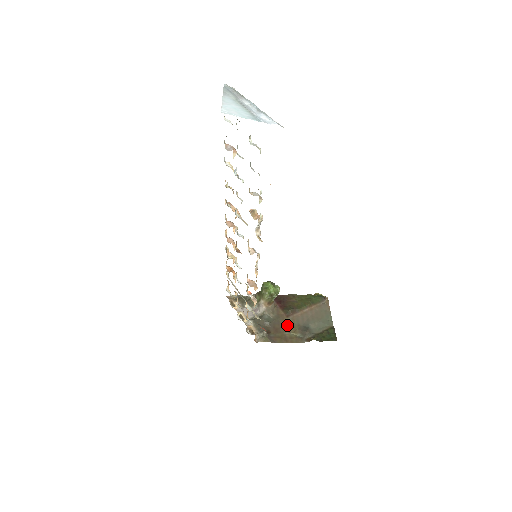
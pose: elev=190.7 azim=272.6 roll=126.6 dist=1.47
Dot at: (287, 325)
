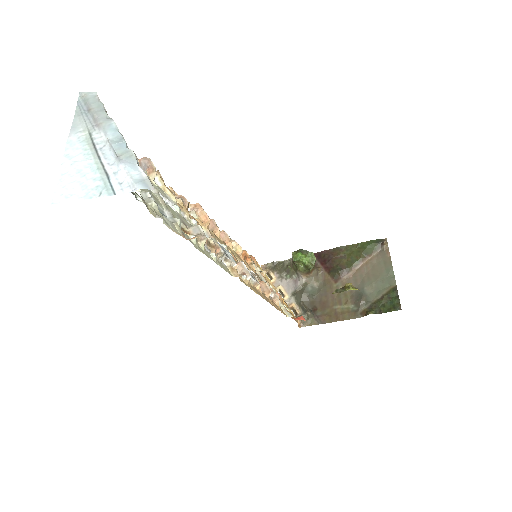
Dot at: (336, 294)
